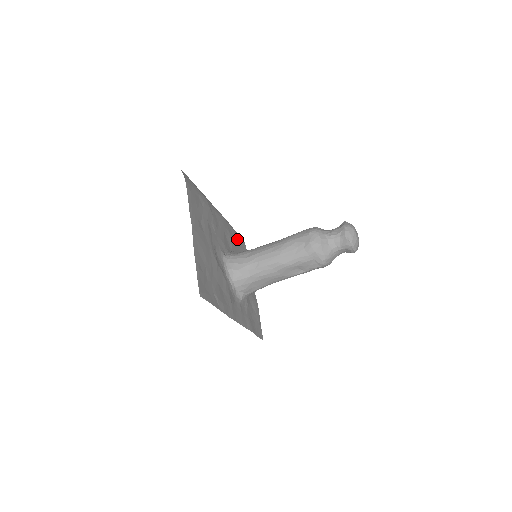
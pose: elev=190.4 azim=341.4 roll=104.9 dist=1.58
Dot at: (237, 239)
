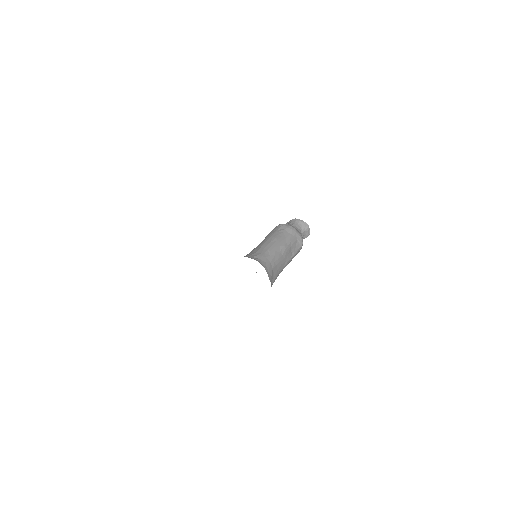
Dot at: occluded
